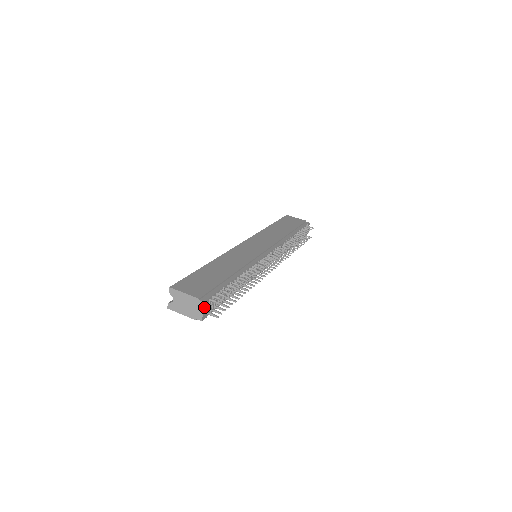
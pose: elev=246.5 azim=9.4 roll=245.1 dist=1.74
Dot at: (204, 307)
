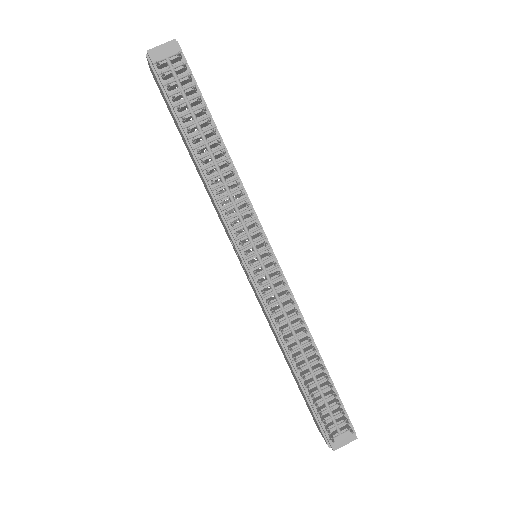
Dot at: (168, 44)
